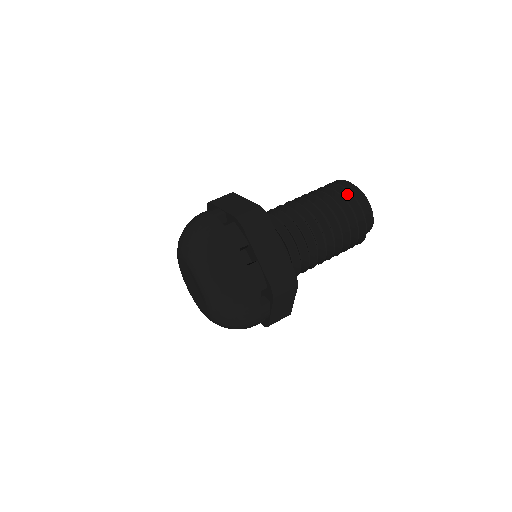
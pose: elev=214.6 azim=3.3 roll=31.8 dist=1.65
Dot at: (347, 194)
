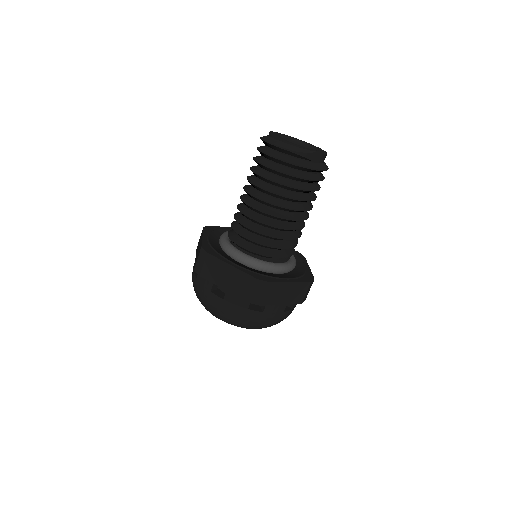
Dot at: (265, 155)
